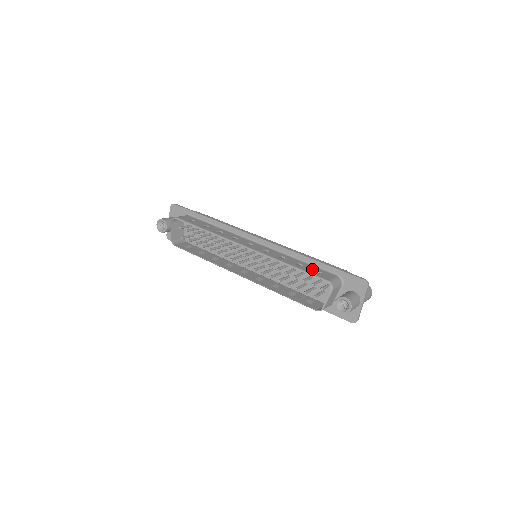
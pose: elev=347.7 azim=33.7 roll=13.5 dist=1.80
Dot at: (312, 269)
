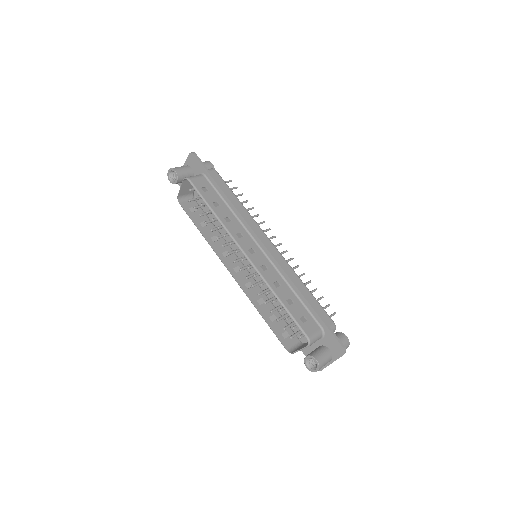
Dot at: (300, 312)
